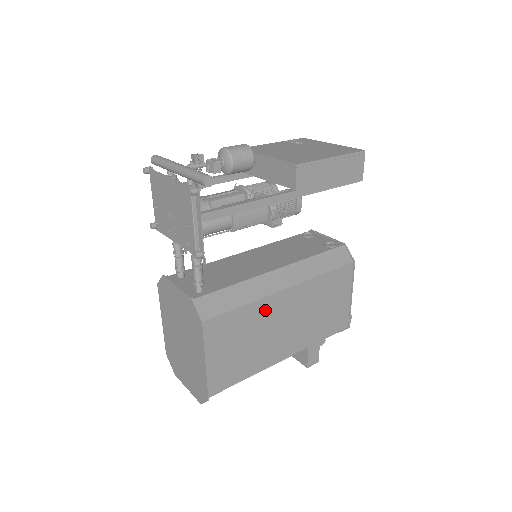
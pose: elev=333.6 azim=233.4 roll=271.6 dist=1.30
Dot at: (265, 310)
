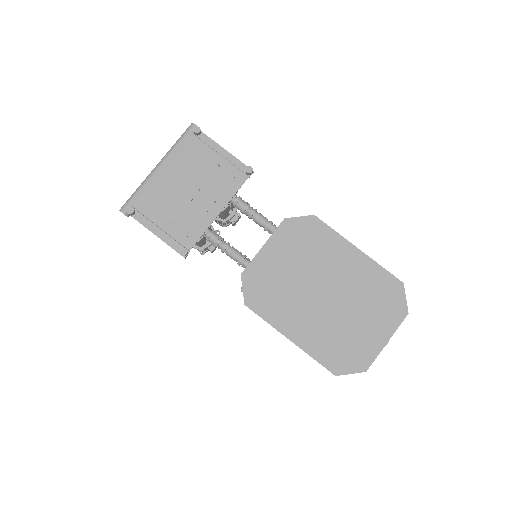
Dot at: occluded
